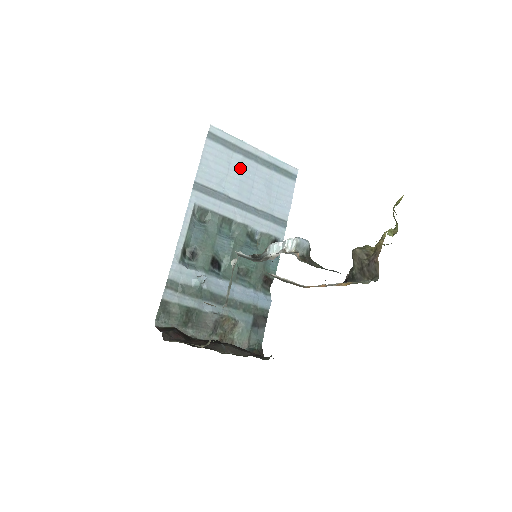
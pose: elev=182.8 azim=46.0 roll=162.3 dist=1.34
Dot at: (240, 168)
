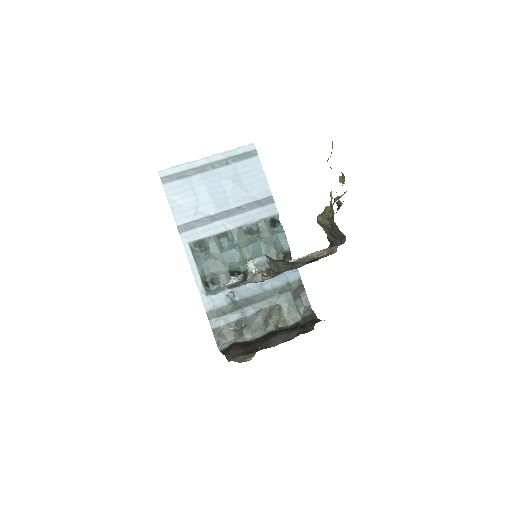
Dot at: (204, 186)
